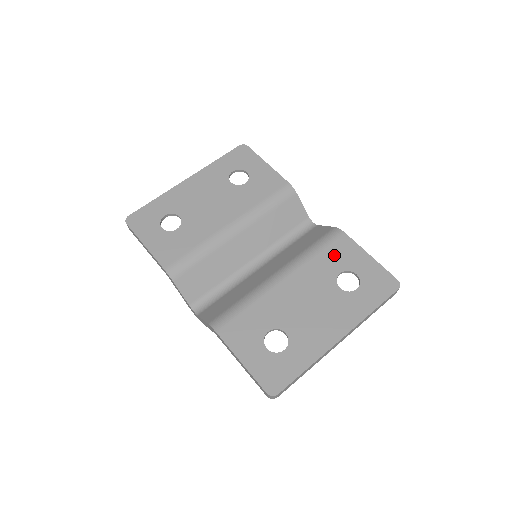
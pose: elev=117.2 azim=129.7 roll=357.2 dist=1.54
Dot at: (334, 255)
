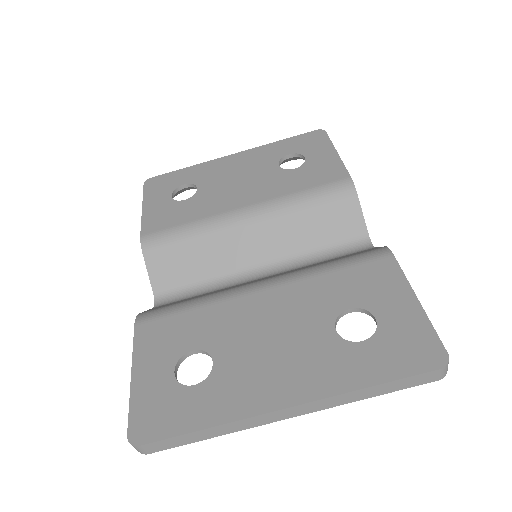
Dot at: (356, 280)
